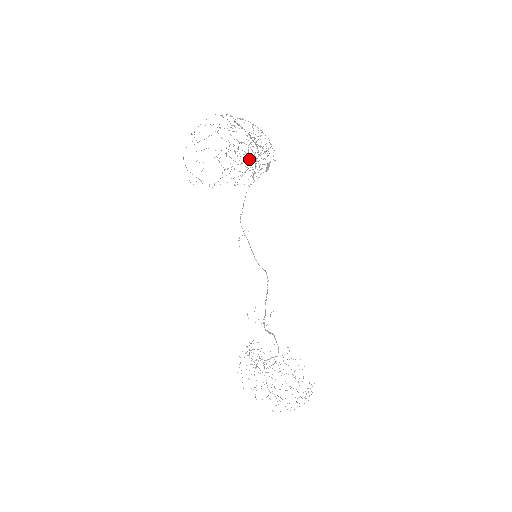
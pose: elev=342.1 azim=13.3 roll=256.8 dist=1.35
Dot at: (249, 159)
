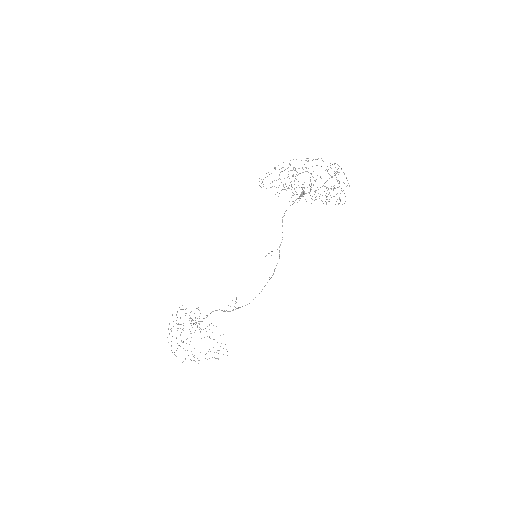
Dot at: occluded
